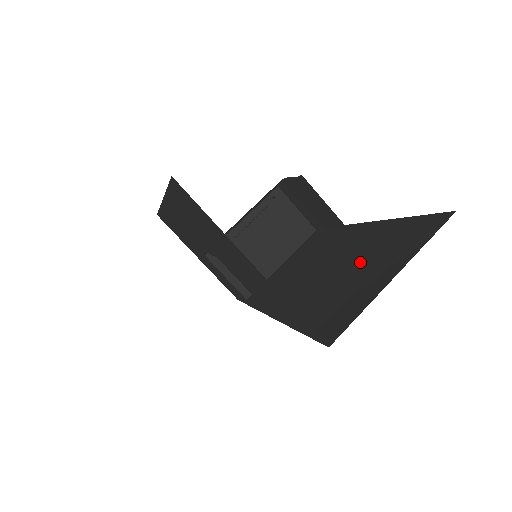
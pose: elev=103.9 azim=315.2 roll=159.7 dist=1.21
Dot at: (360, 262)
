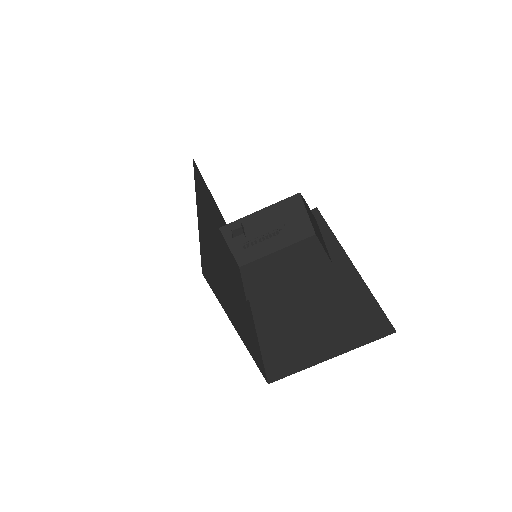
Dot at: (324, 312)
